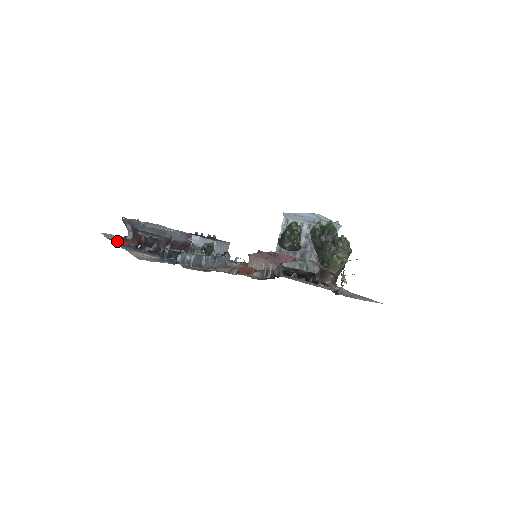
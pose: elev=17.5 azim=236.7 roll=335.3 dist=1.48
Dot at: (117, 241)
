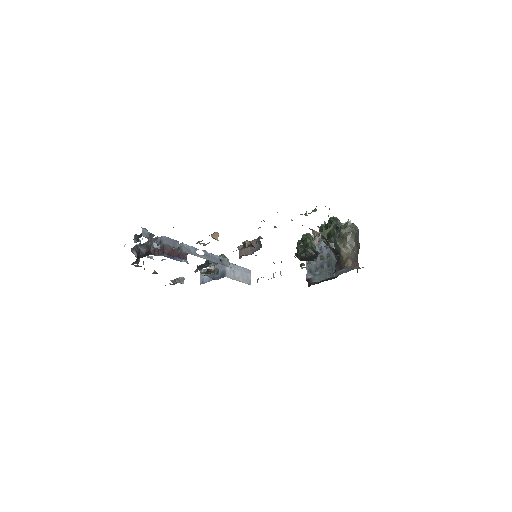
Dot at: occluded
